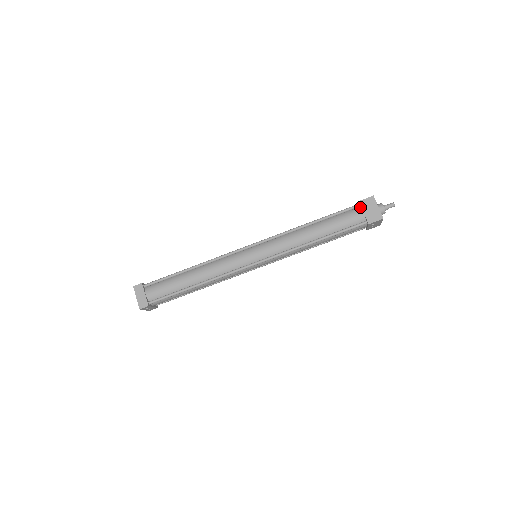
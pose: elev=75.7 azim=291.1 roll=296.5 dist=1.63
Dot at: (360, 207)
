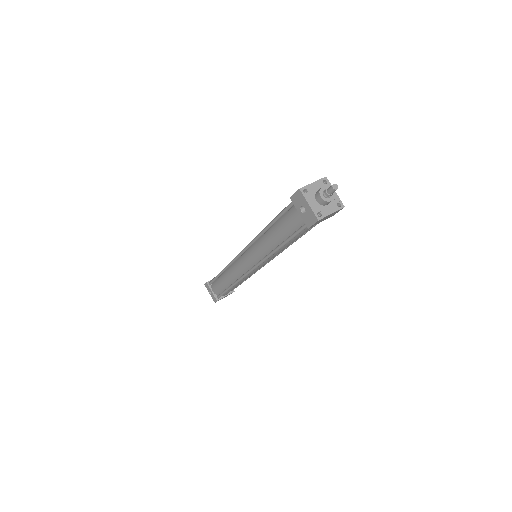
Dot at: occluded
